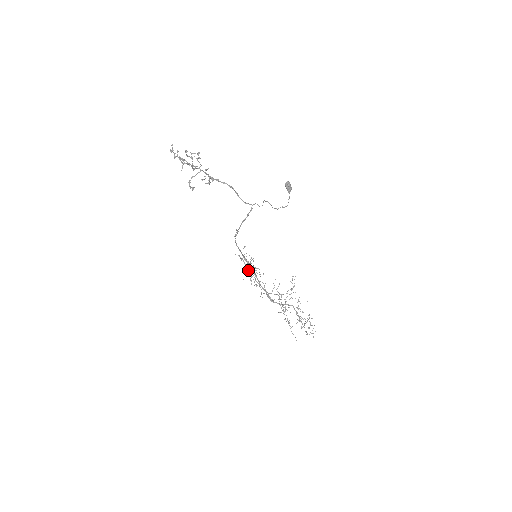
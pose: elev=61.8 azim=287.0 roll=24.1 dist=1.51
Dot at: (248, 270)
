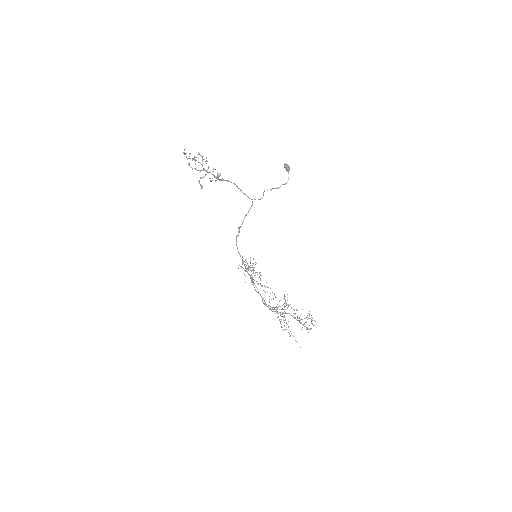
Dot at: (250, 270)
